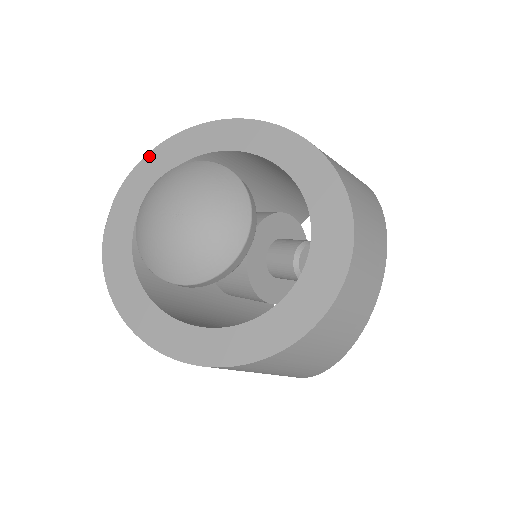
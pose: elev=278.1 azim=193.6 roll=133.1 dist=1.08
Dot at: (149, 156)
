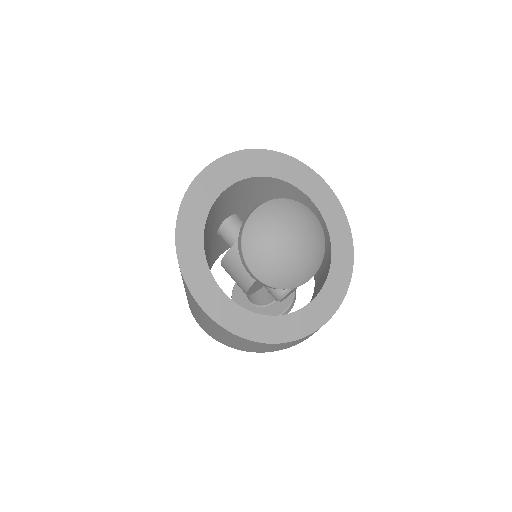
Dot at: (269, 152)
